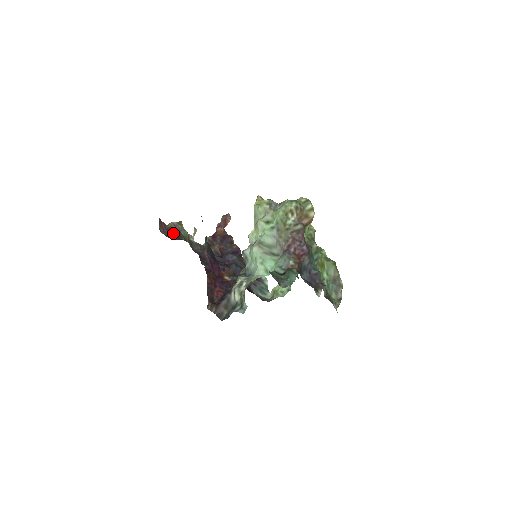
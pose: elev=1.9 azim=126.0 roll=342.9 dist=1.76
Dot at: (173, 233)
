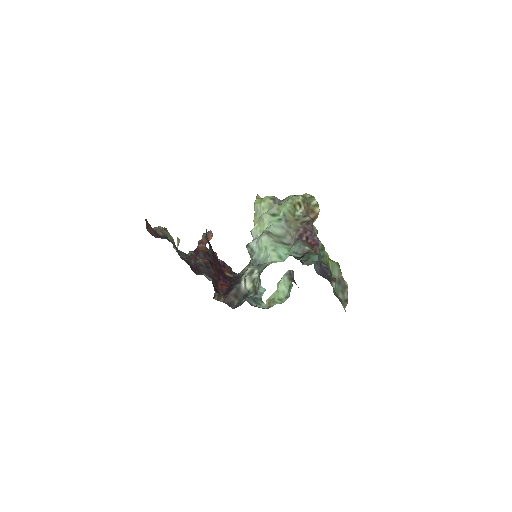
Dot at: (160, 235)
